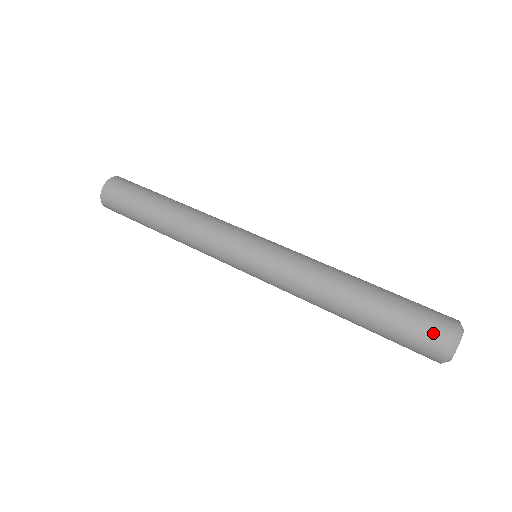
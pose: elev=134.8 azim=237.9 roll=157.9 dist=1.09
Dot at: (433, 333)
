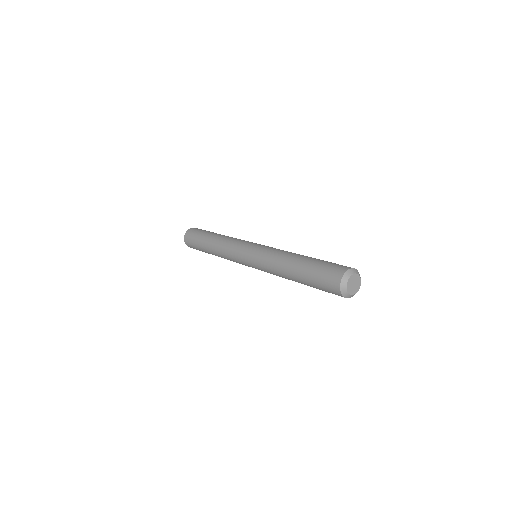
Dot at: (334, 272)
